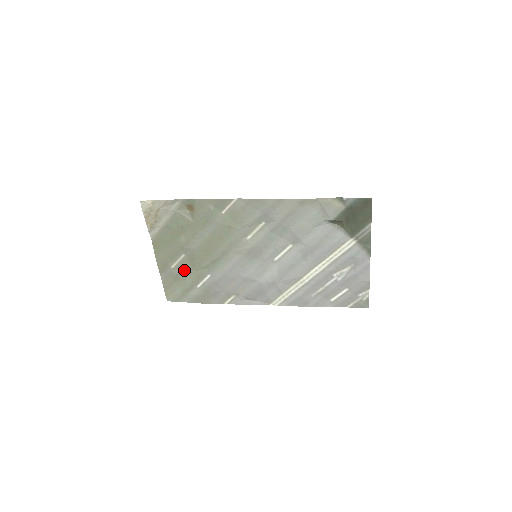
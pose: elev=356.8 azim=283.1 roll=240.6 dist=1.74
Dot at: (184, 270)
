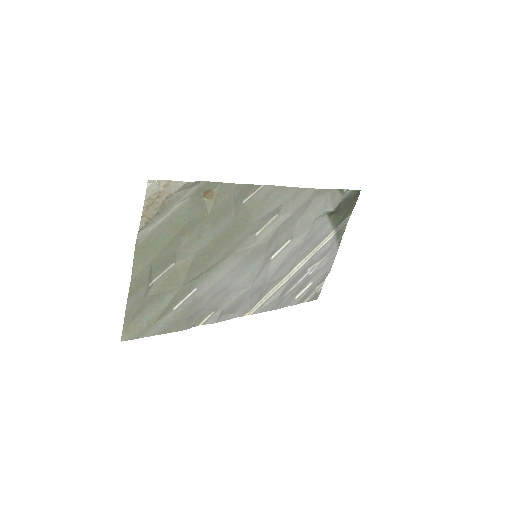
Dot at: (165, 287)
